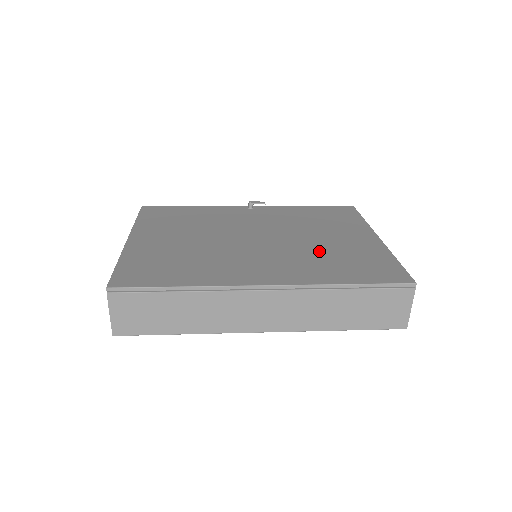
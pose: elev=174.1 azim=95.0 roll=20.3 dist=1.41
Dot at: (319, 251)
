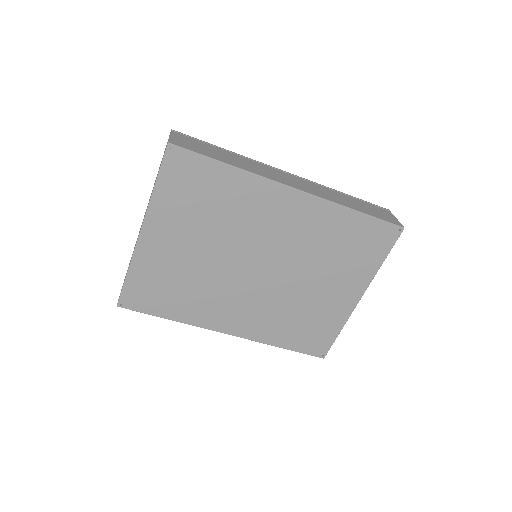
Dot at: occluded
